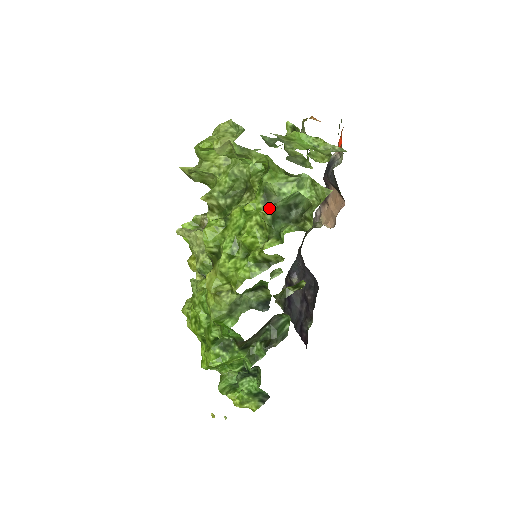
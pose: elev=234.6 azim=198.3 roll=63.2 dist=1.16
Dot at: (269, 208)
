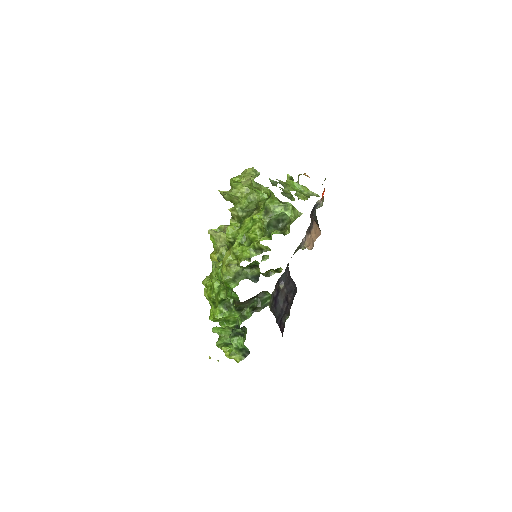
Dot at: (267, 219)
